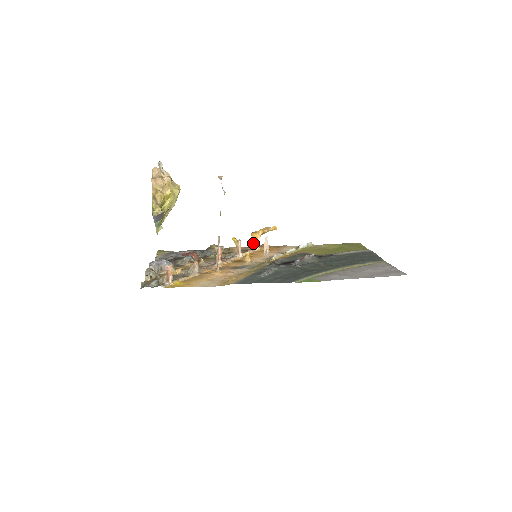
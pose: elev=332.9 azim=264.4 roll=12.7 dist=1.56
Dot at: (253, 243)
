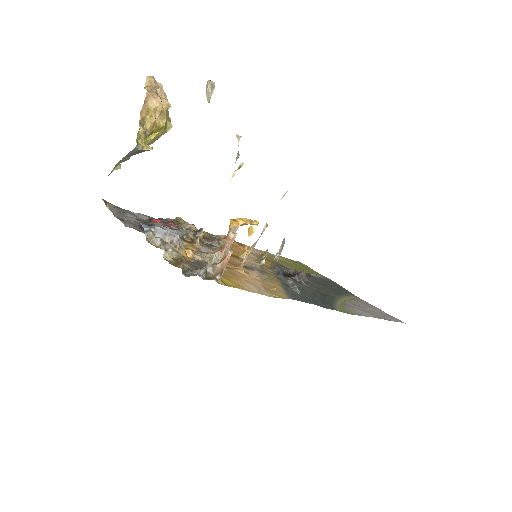
Dot at: occluded
